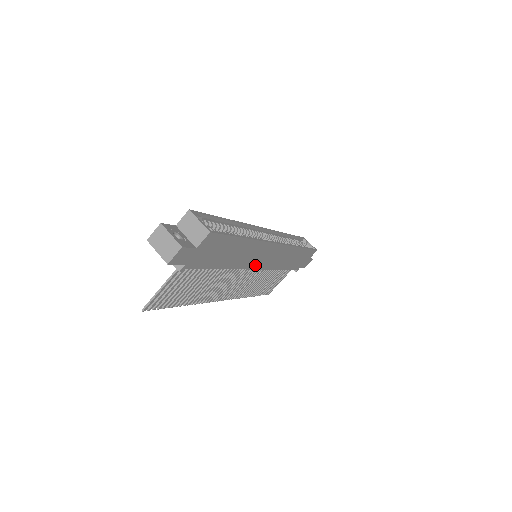
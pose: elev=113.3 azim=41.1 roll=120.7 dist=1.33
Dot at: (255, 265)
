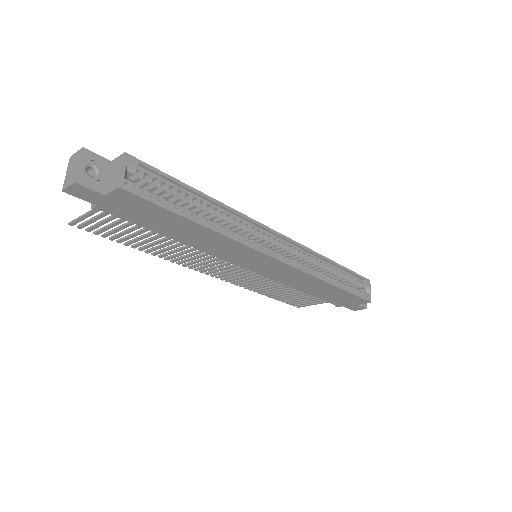
Dot at: (241, 263)
